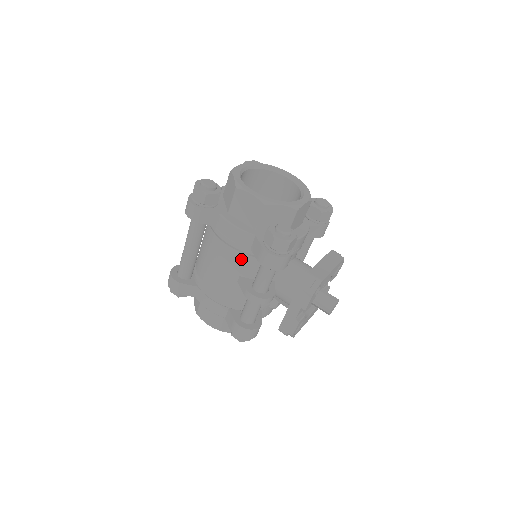
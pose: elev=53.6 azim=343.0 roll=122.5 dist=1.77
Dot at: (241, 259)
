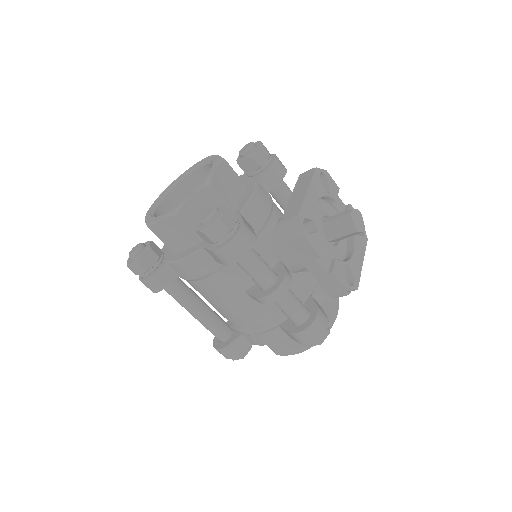
Dot at: (225, 278)
